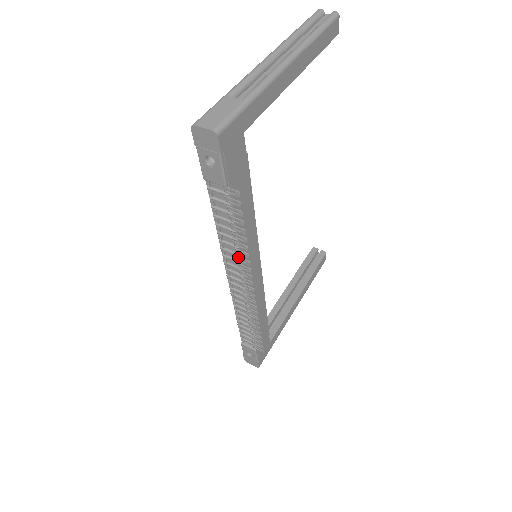
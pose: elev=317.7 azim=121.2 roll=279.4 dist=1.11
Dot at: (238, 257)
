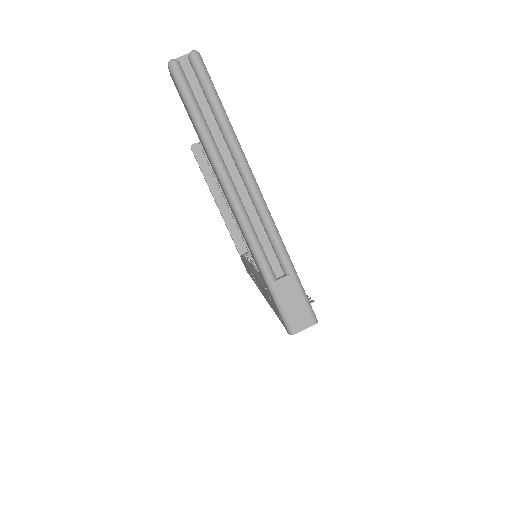
Dot at: occluded
